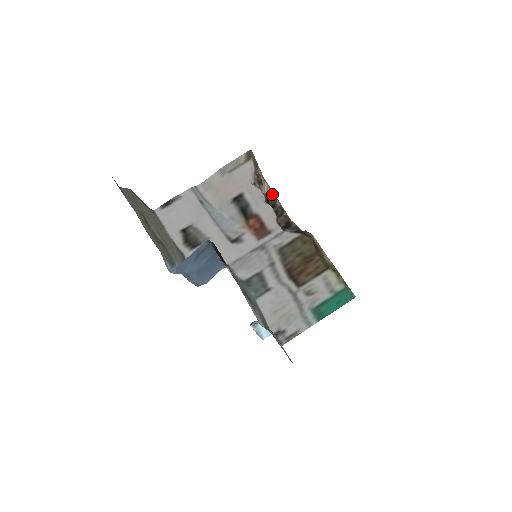
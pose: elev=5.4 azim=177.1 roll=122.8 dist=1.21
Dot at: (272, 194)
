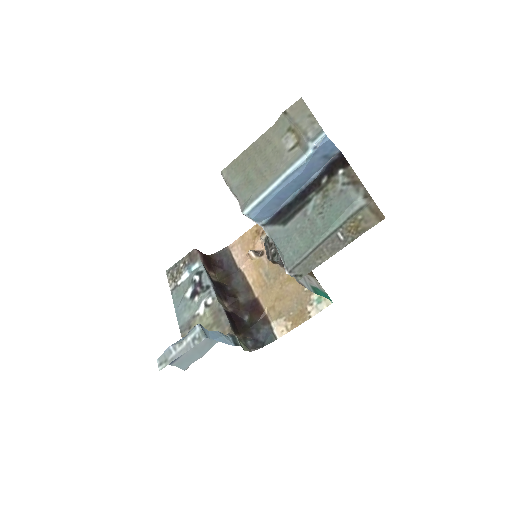
Dot at: occluded
